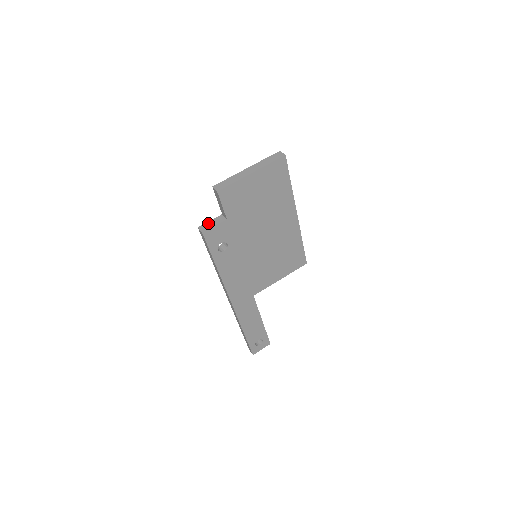
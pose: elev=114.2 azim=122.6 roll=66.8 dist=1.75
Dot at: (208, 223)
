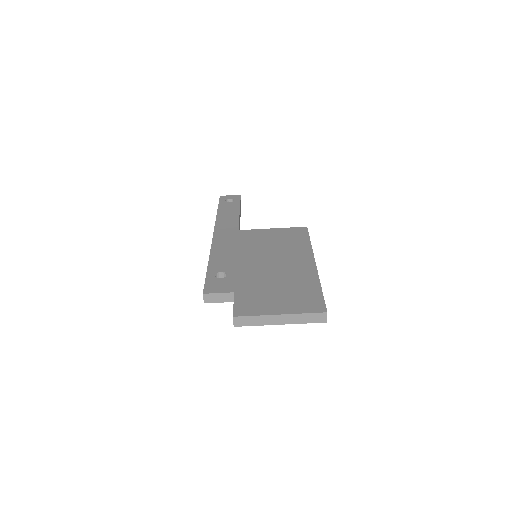
Dot at: (215, 296)
